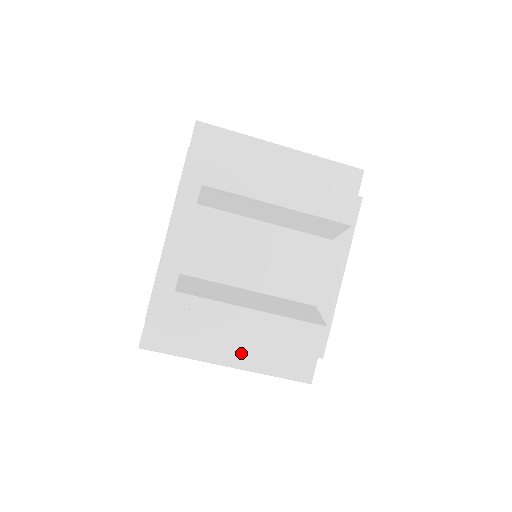
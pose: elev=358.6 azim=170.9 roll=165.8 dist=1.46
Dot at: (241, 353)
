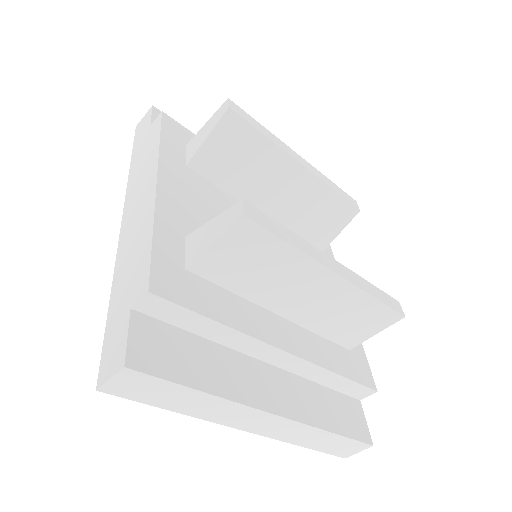
Dot at: (283, 391)
